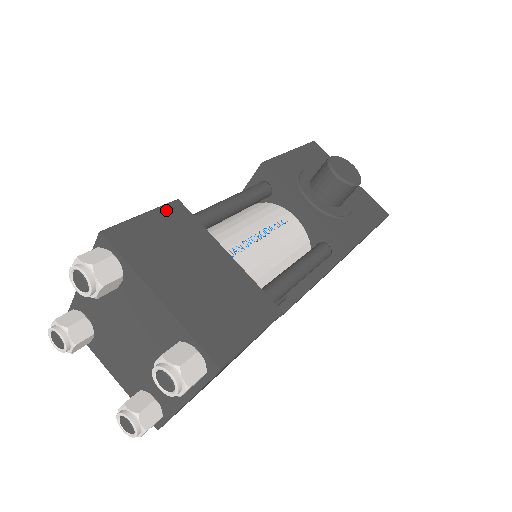
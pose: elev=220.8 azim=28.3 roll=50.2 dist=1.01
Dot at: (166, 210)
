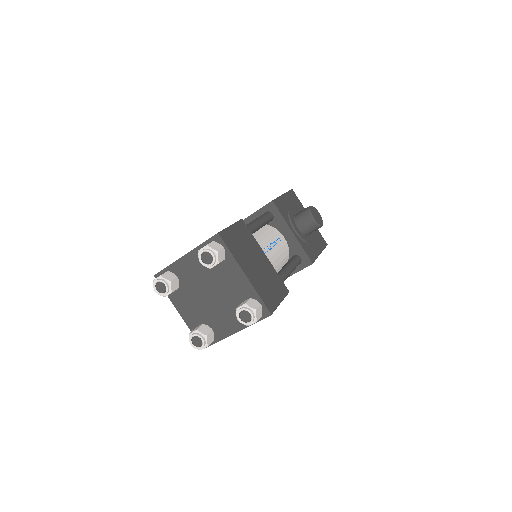
Dot at: (239, 225)
